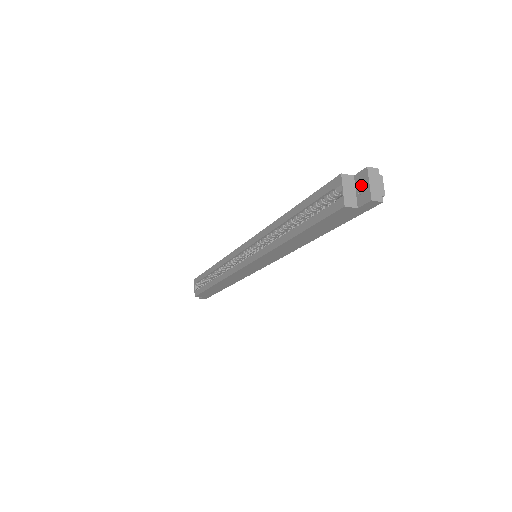
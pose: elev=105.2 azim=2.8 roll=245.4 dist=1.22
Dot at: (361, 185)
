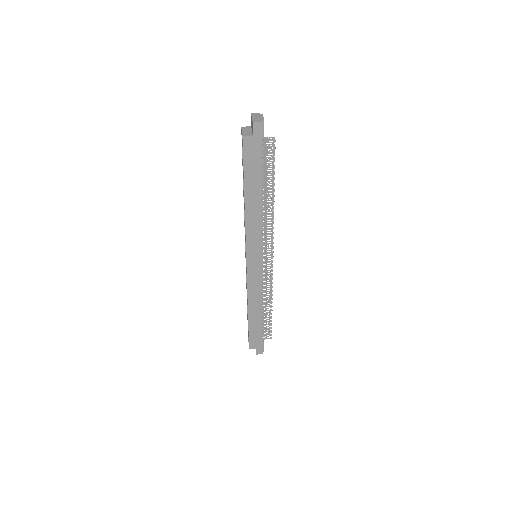
Dot at: occluded
